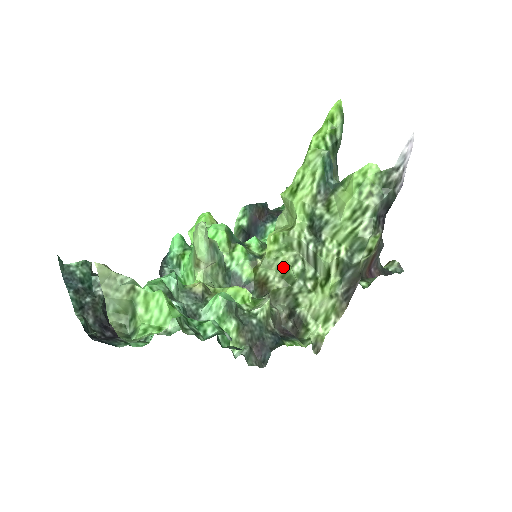
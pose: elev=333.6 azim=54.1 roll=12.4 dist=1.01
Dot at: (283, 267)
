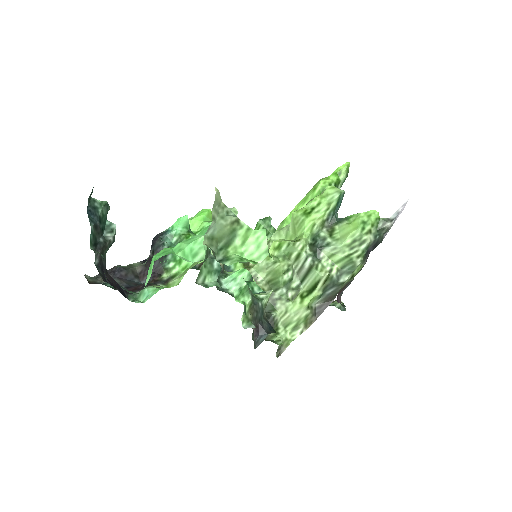
Dot at: (275, 272)
